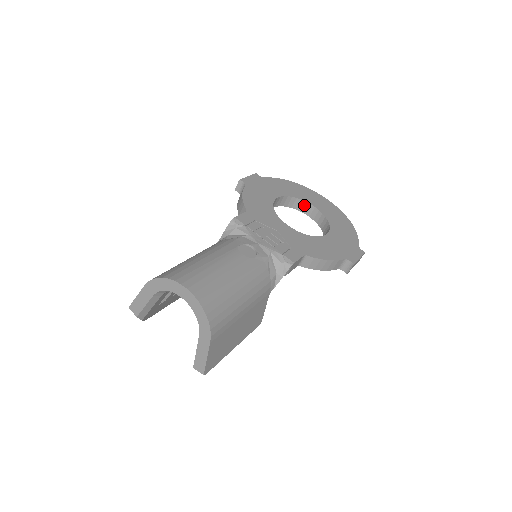
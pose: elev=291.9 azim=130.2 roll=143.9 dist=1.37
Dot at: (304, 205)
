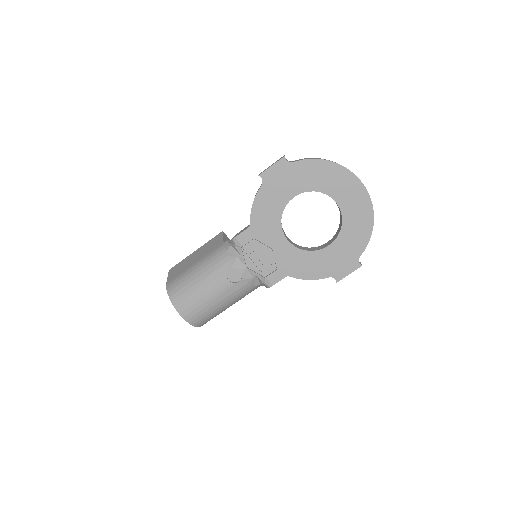
Dot at: (329, 196)
